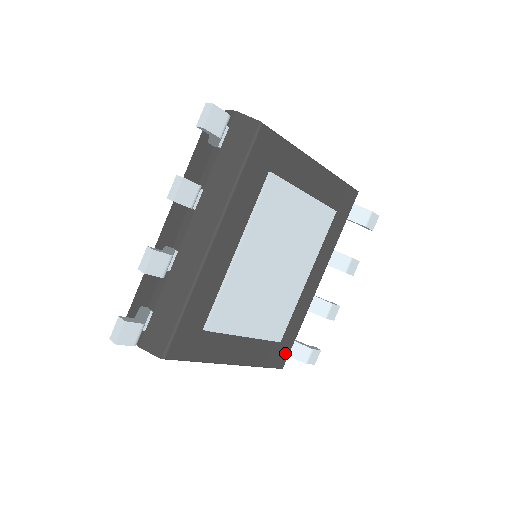
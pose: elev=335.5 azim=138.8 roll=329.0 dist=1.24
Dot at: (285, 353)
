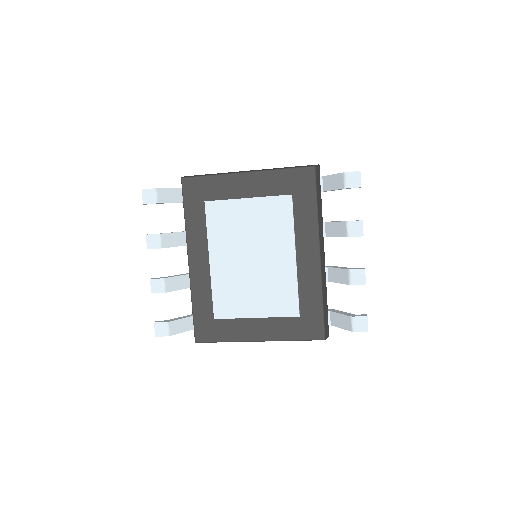
Dot at: (317, 325)
